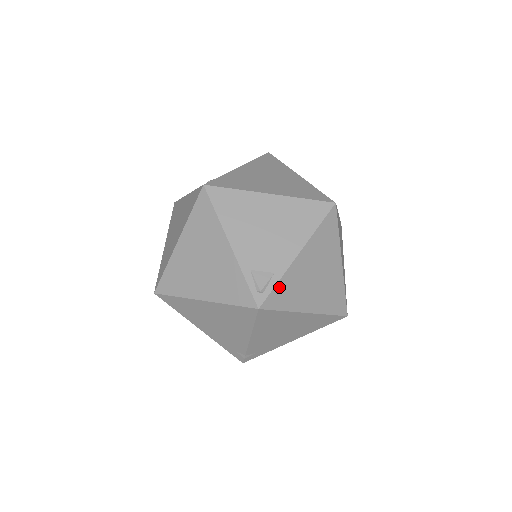
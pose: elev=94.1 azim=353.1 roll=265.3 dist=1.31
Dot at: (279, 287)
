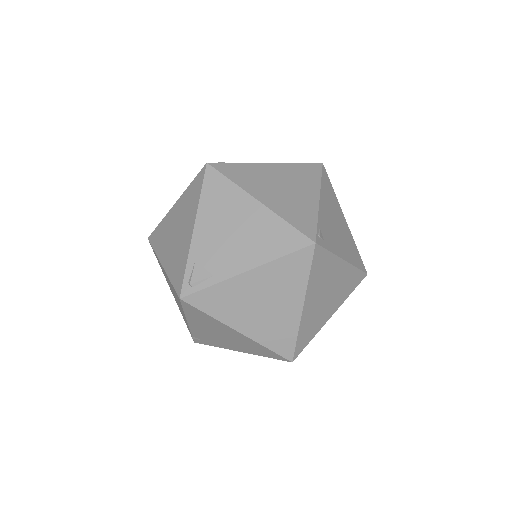
Dot at: (211, 291)
